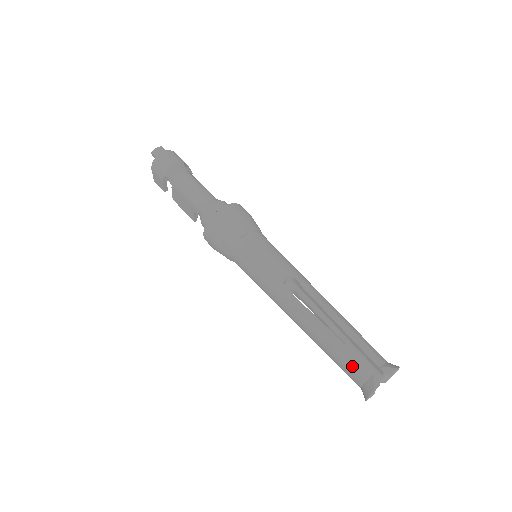
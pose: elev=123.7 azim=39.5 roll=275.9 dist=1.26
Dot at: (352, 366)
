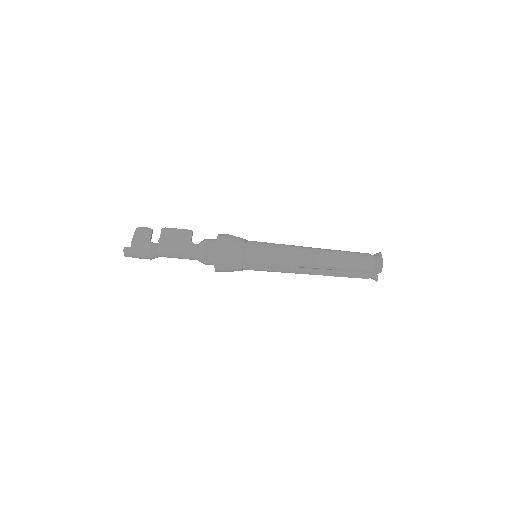
Dot at: occluded
